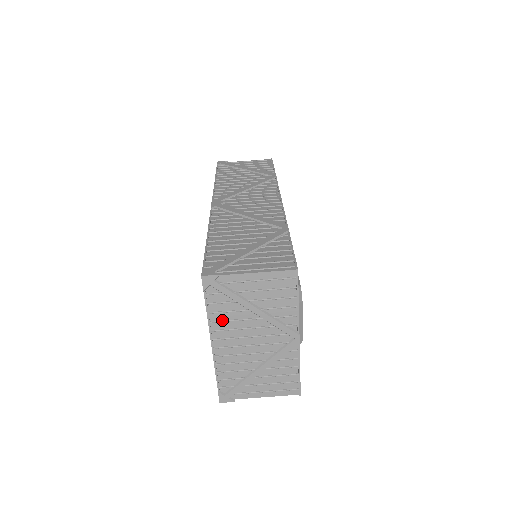
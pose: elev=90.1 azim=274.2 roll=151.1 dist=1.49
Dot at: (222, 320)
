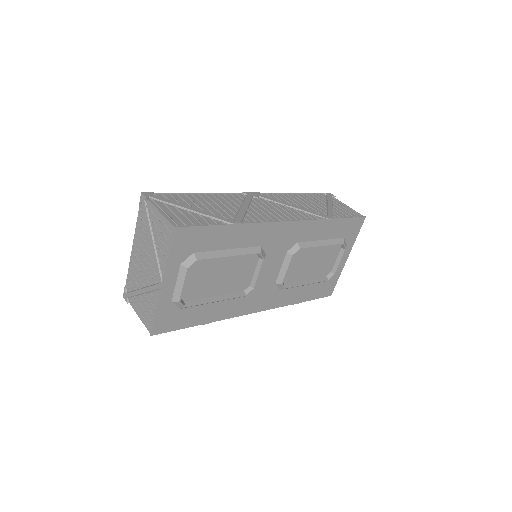
Dot at: (140, 234)
